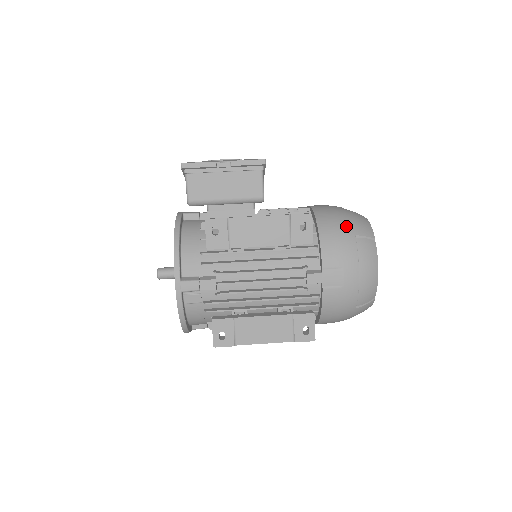
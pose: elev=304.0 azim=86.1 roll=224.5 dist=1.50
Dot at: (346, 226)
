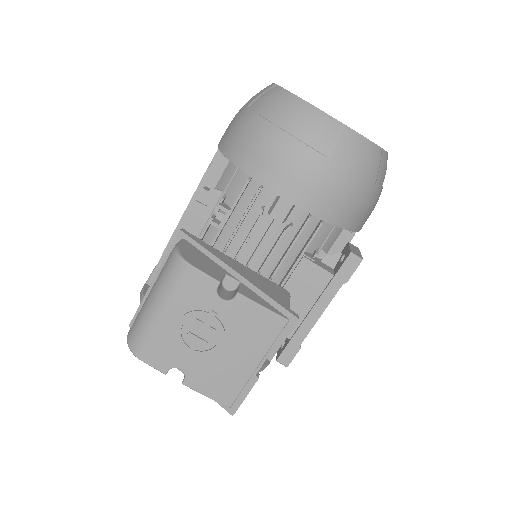
Dot at: (364, 192)
